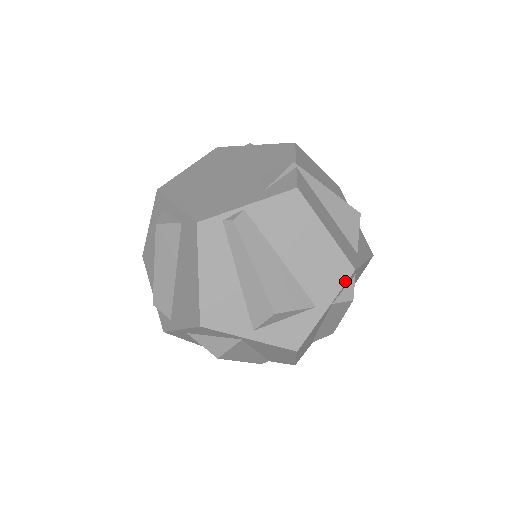
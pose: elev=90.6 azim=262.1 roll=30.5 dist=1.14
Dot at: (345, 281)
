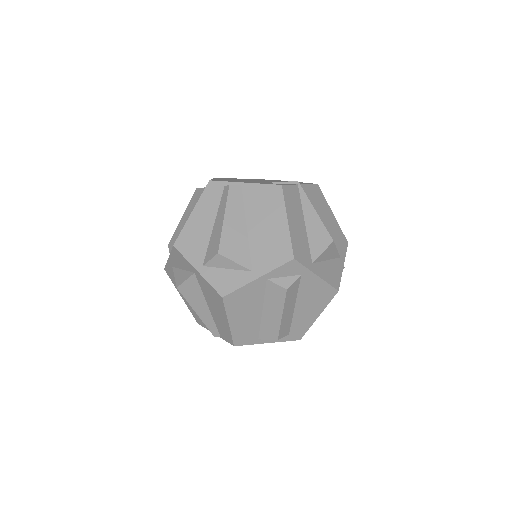
Dot at: (282, 263)
